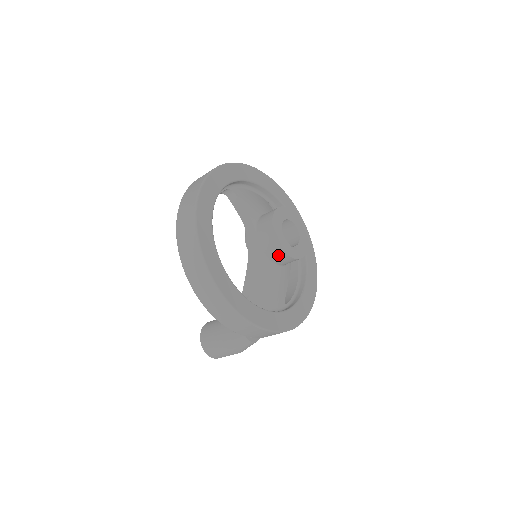
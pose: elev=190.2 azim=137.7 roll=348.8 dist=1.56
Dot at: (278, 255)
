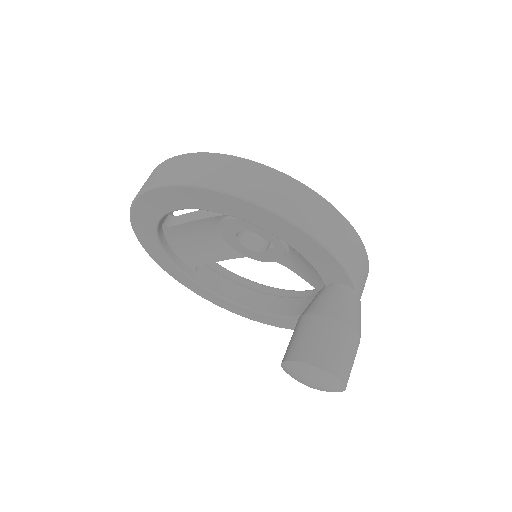
Dot at: occluded
